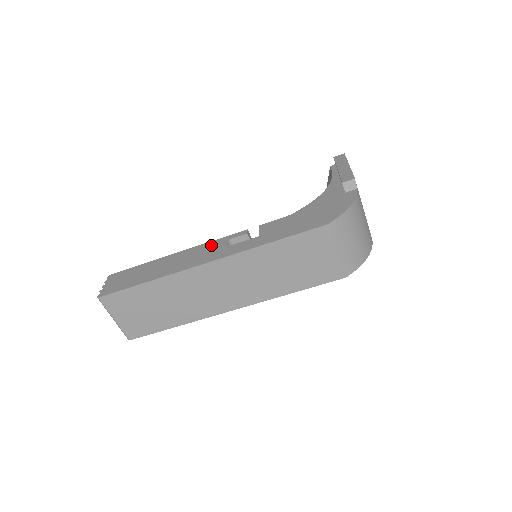
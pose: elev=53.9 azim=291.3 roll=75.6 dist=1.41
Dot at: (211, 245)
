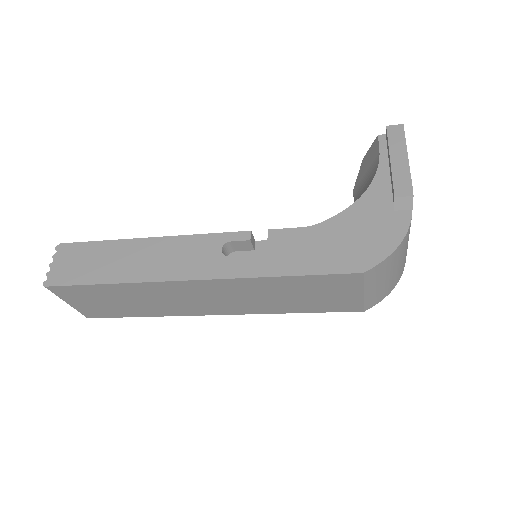
Dot at: (199, 243)
